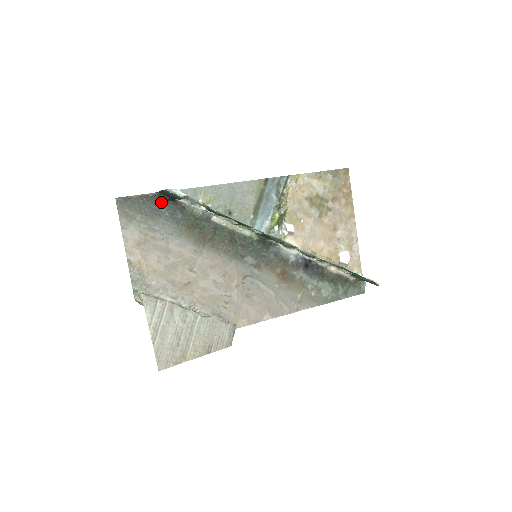
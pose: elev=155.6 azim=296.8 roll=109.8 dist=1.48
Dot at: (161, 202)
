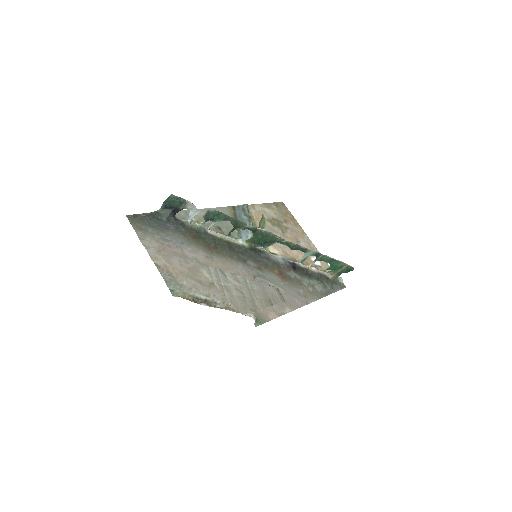
Dot at: (164, 218)
